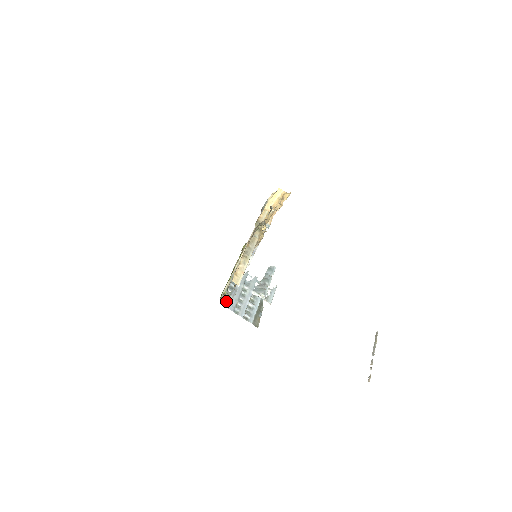
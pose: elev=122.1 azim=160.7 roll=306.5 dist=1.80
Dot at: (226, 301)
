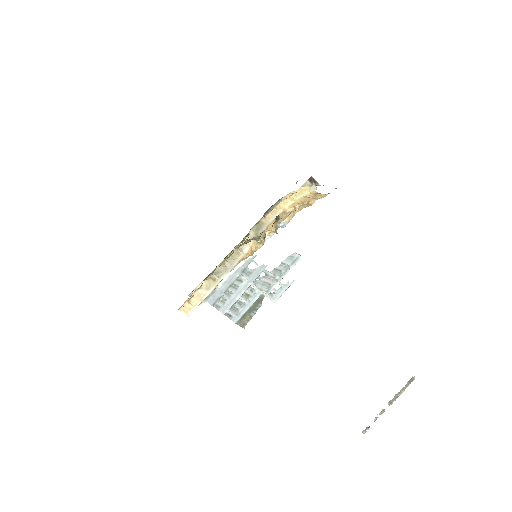
Dot at: occluded
